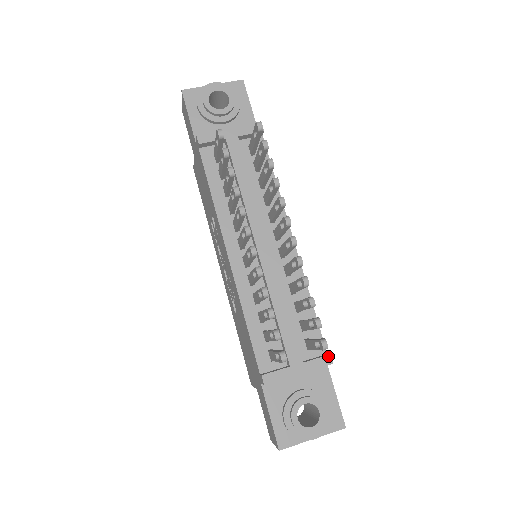
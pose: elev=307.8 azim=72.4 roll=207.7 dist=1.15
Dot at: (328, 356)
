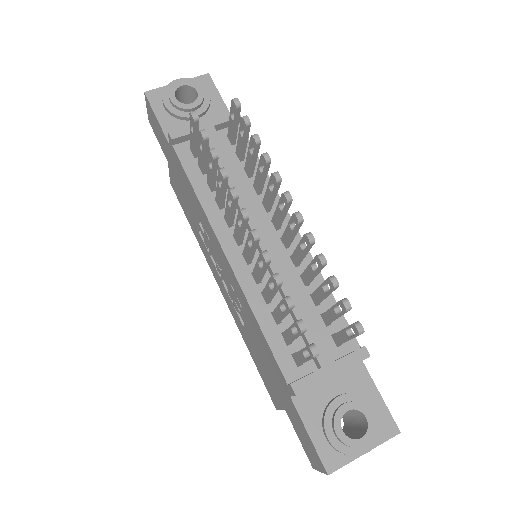
Dot at: (363, 348)
